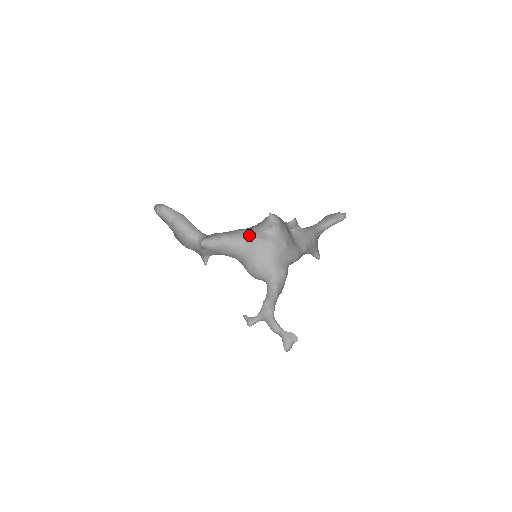
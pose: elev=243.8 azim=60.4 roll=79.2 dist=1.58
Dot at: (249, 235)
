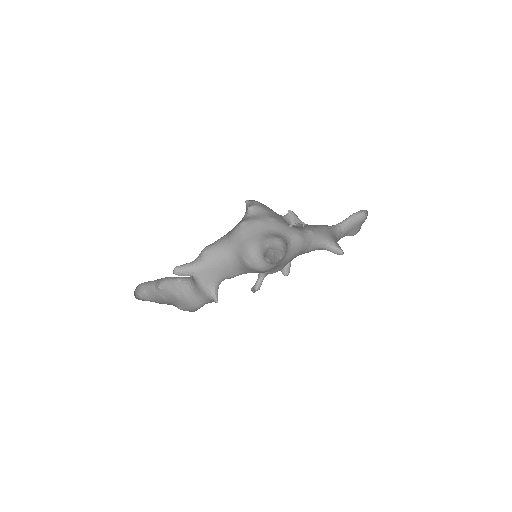
Dot at: (230, 231)
